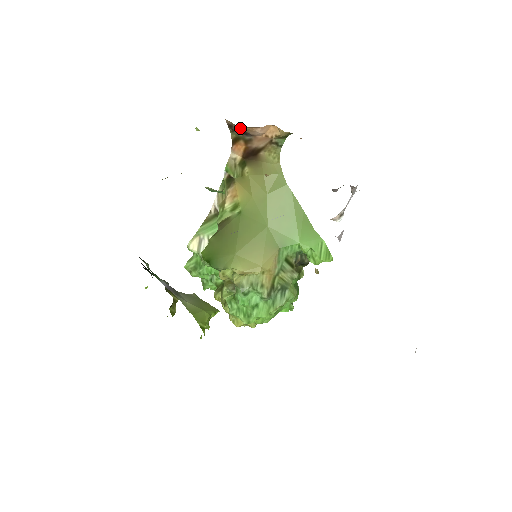
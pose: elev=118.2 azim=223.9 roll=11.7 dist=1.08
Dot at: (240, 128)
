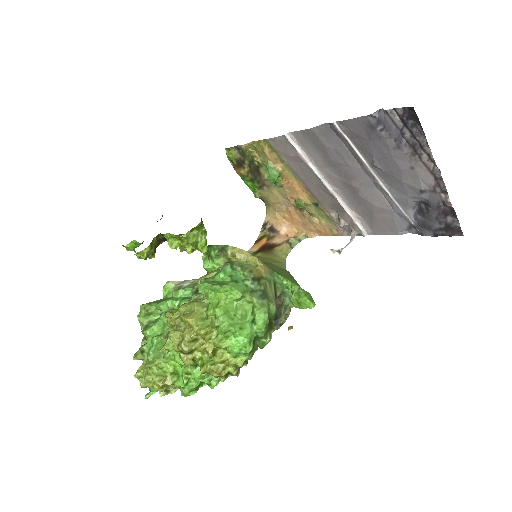
Dot at: (272, 224)
